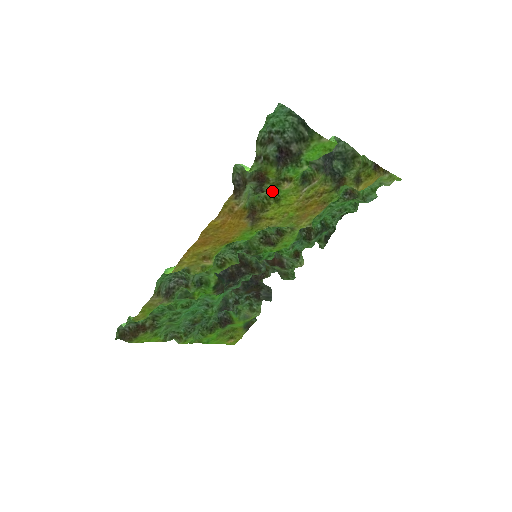
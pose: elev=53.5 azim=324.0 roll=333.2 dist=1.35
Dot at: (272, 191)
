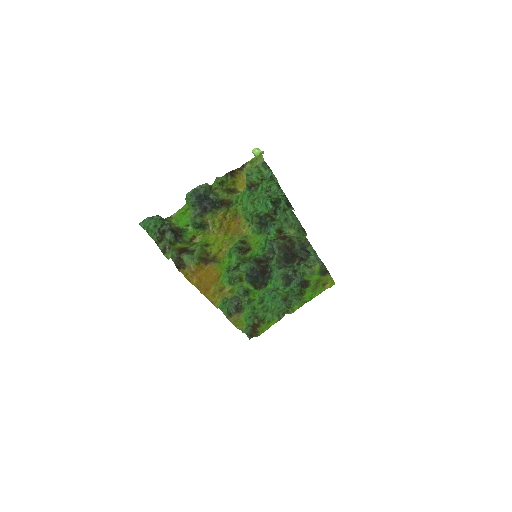
Dot at: (198, 245)
